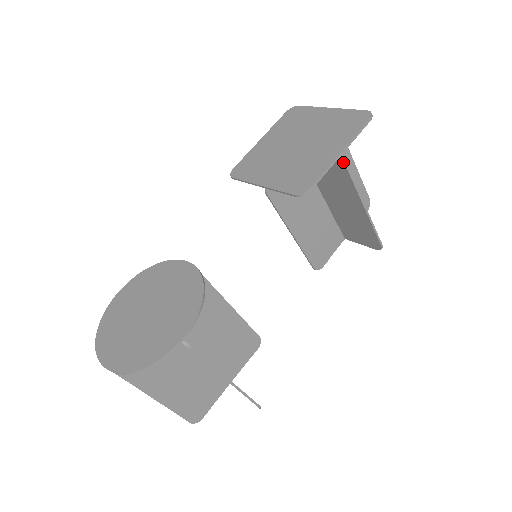
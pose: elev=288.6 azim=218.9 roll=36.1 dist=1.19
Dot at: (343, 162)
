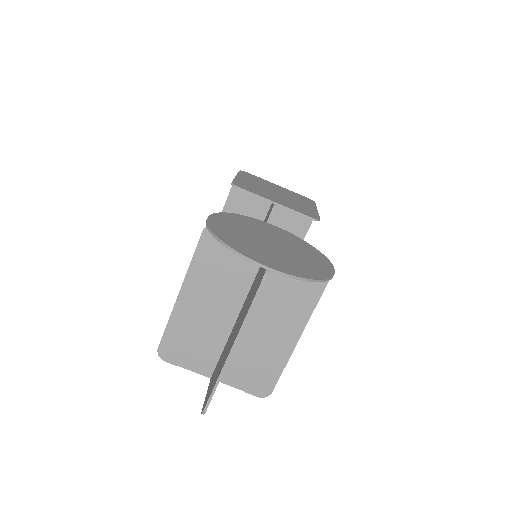
Dot at: occluded
